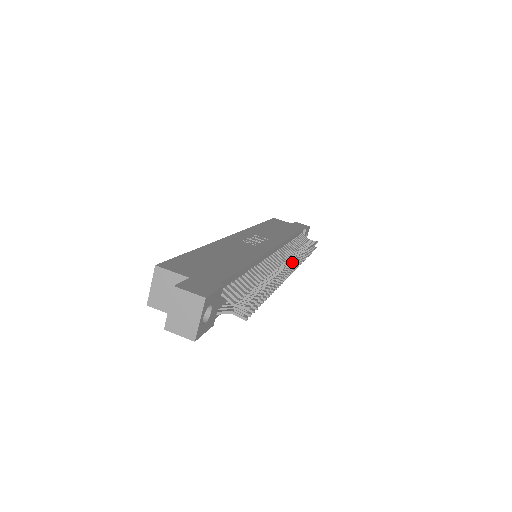
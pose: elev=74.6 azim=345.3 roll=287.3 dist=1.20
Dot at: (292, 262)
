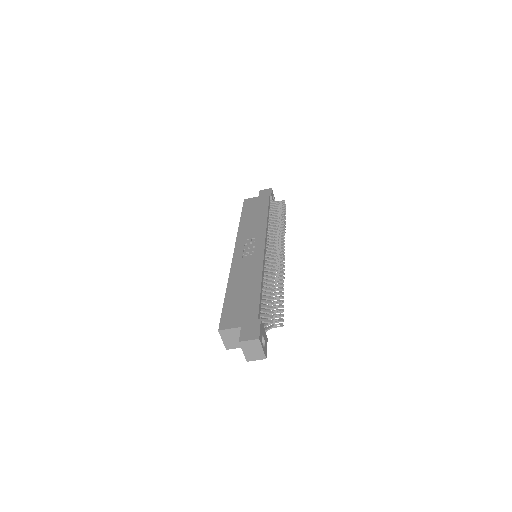
Dot at: (280, 246)
